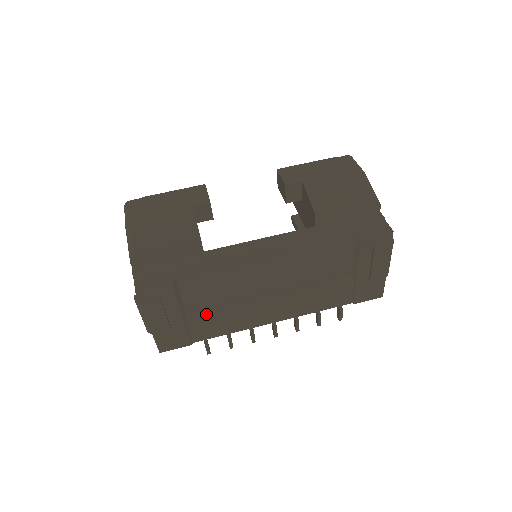
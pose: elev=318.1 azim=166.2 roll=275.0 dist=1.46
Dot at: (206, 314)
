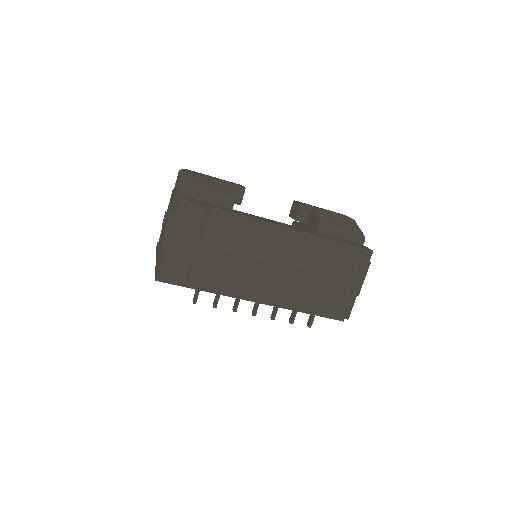
Dot at: (214, 256)
